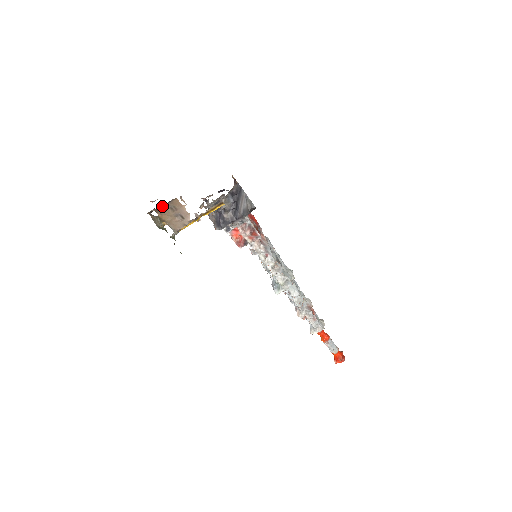
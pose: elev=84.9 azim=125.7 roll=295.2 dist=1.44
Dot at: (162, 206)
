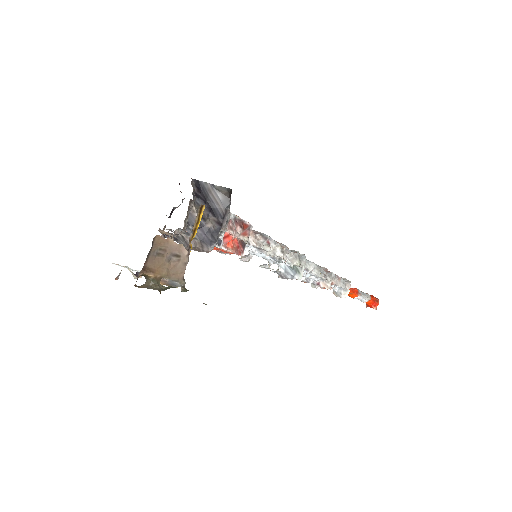
Dot at: (146, 260)
